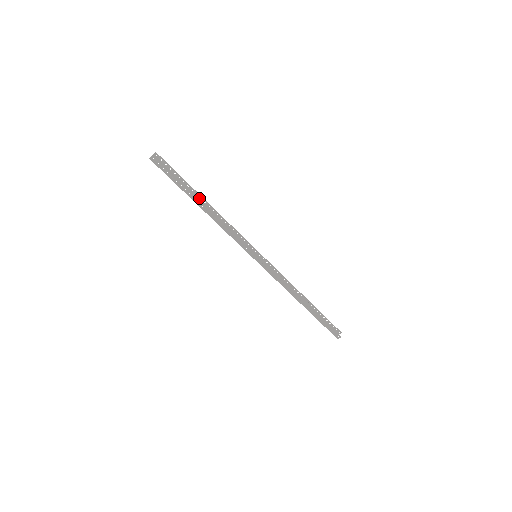
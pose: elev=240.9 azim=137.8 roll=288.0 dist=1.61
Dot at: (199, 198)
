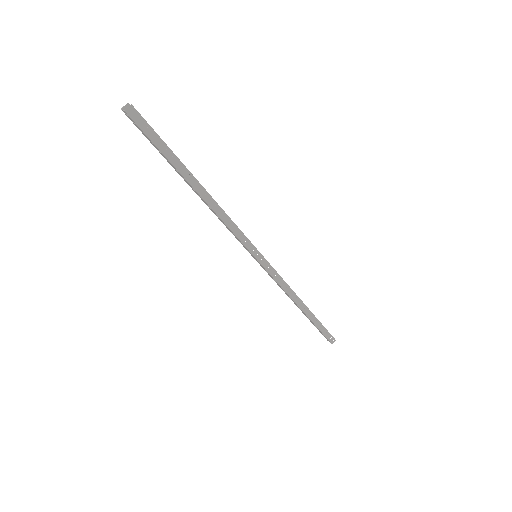
Dot at: occluded
